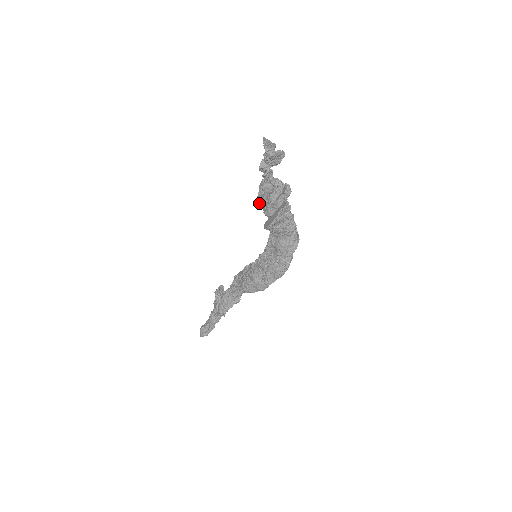
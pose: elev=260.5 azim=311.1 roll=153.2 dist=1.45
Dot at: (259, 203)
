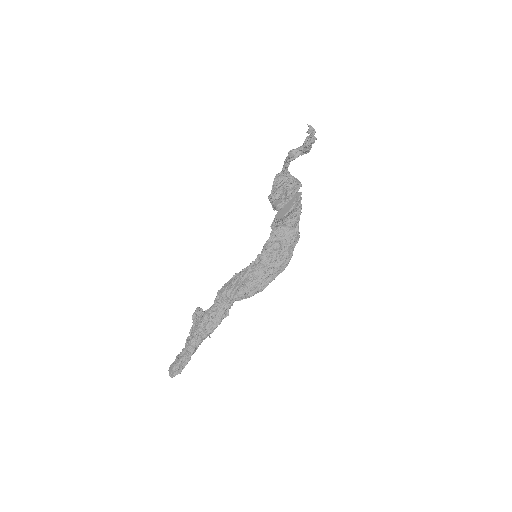
Dot at: (270, 198)
